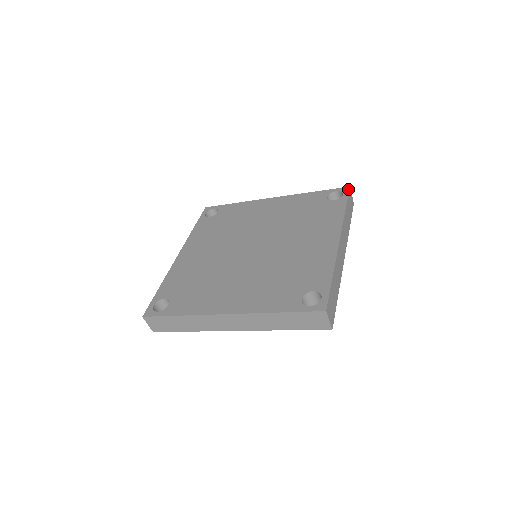
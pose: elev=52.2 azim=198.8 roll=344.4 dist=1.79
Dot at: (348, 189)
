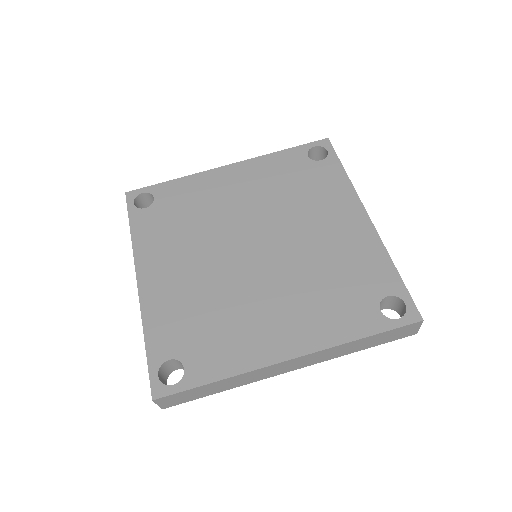
Dot at: (329, 142)
